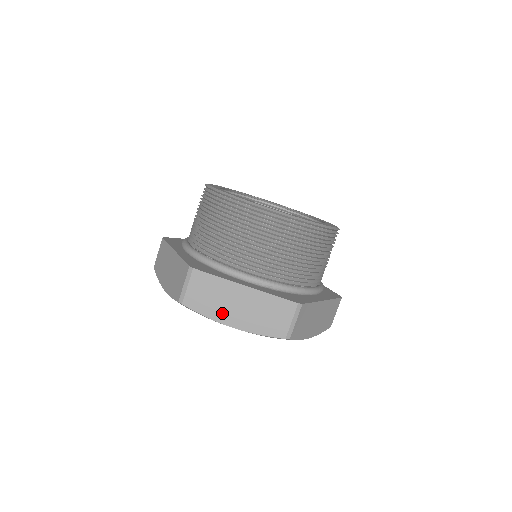
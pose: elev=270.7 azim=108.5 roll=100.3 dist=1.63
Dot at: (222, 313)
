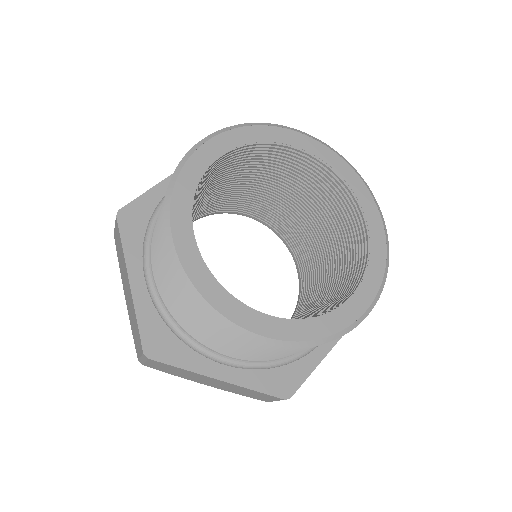
Dot at: (192, 379)
